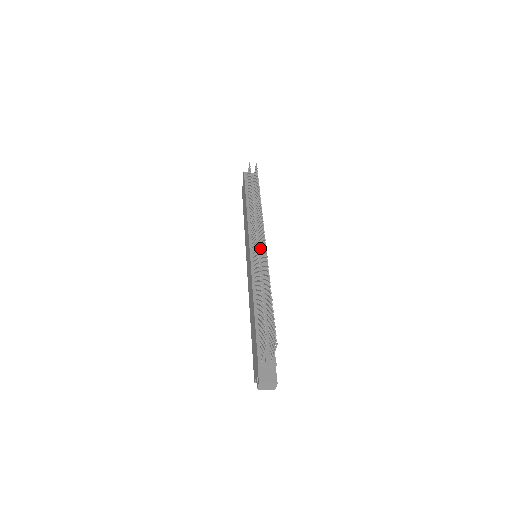
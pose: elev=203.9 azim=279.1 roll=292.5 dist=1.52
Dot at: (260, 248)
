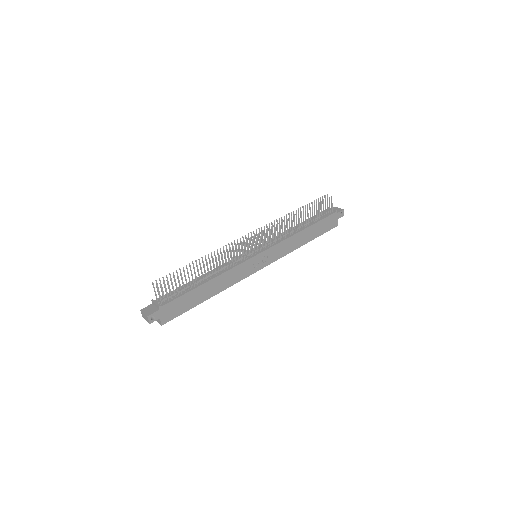
Dot at: (260, 250)
